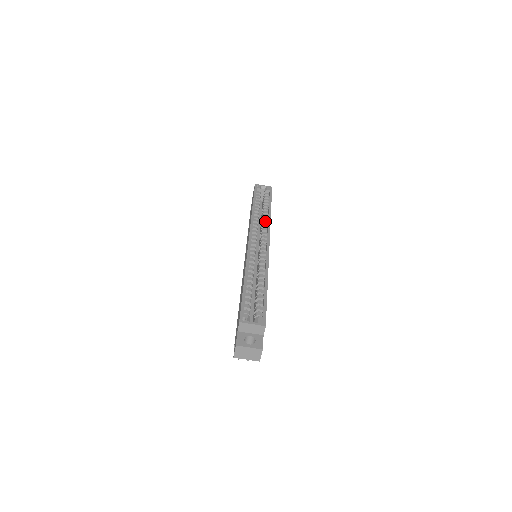
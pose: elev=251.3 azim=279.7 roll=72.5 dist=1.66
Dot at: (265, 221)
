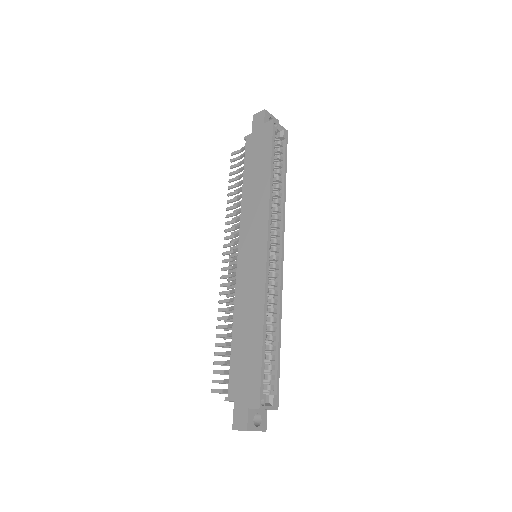
Dot at: (279, 208)
